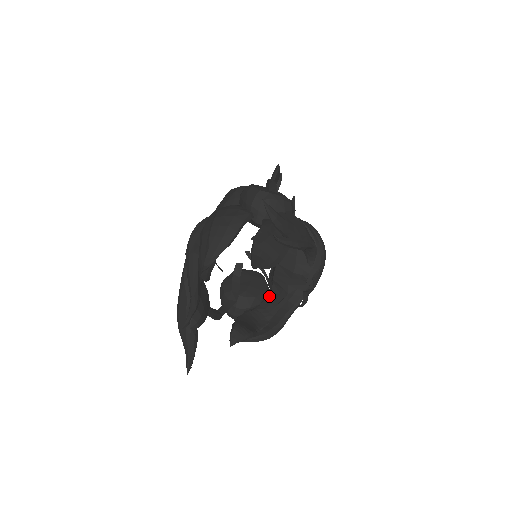
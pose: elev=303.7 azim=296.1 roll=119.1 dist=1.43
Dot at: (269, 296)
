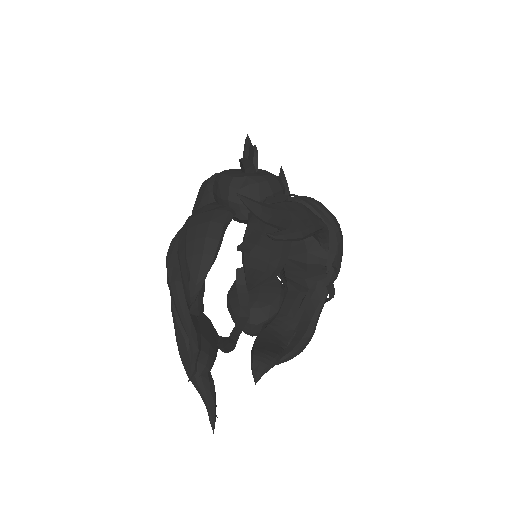
Dot at: (287, 298)
